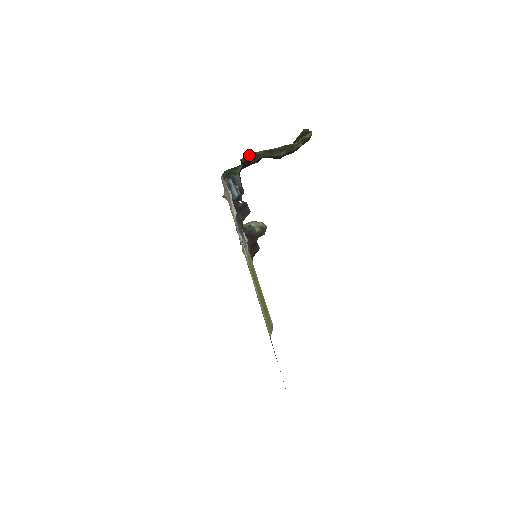
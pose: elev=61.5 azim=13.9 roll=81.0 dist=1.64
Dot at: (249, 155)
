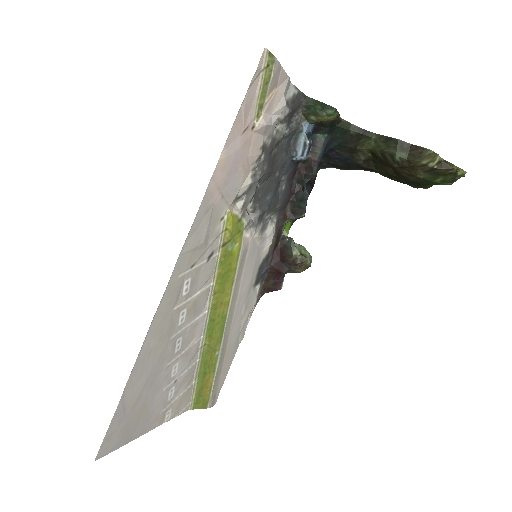
Dot at: (358, 127)
